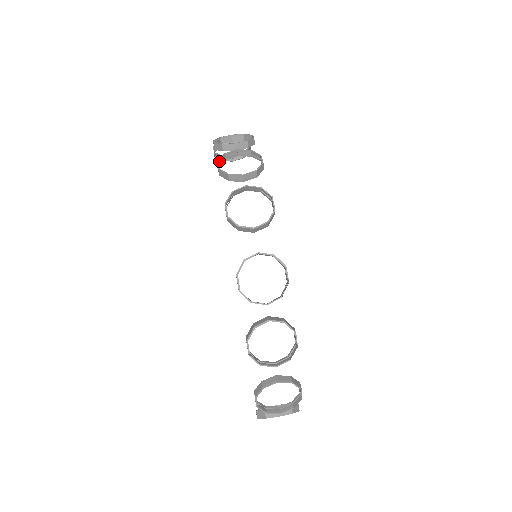
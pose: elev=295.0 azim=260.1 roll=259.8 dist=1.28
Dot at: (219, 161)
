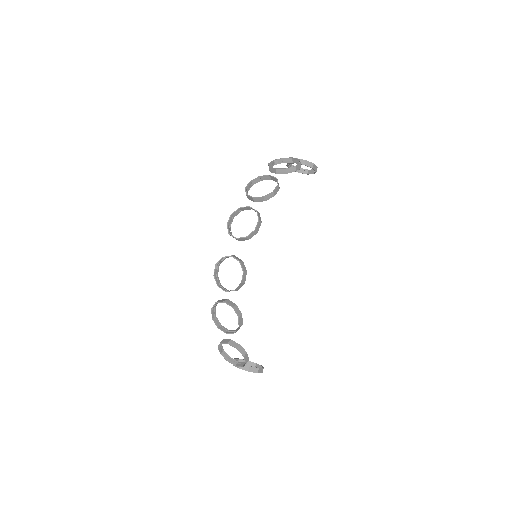
Dot at: (253, 181)
